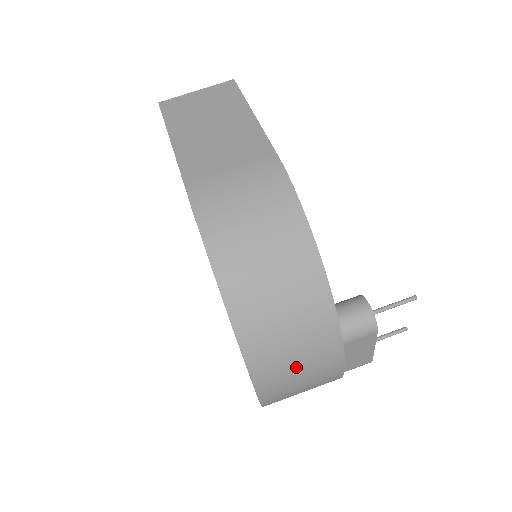
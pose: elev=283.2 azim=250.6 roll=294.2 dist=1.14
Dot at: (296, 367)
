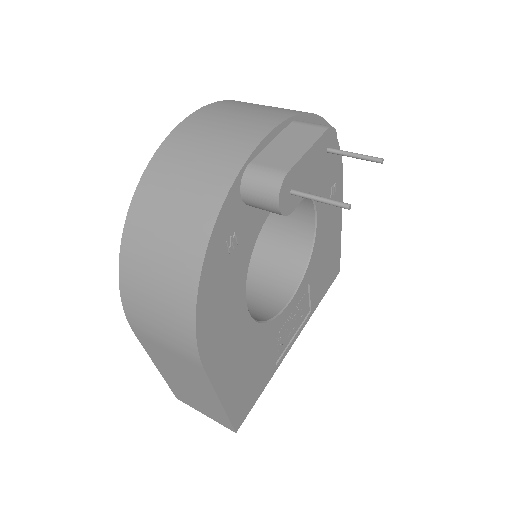
Dot at: (246, 110)
